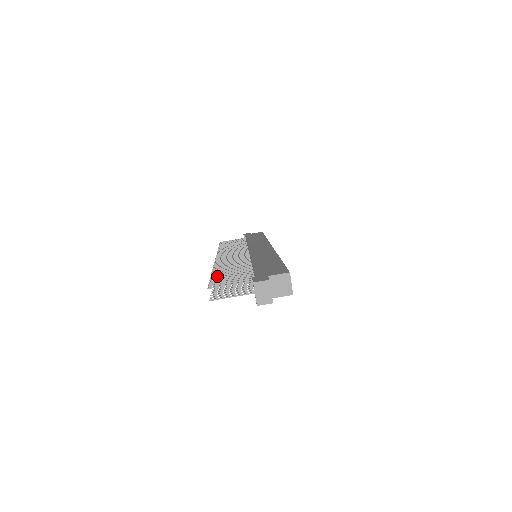
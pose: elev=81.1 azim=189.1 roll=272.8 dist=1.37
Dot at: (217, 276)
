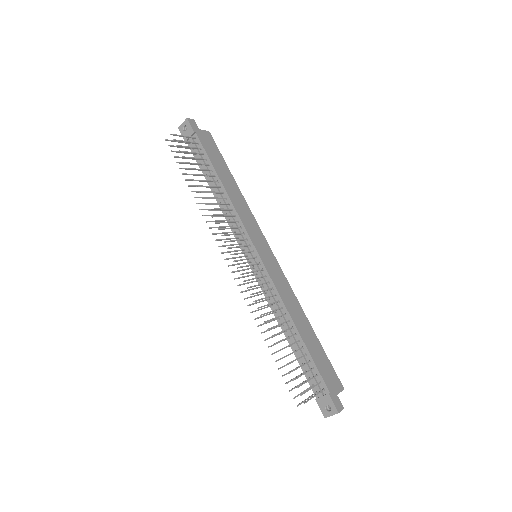
Dot at: occluded
